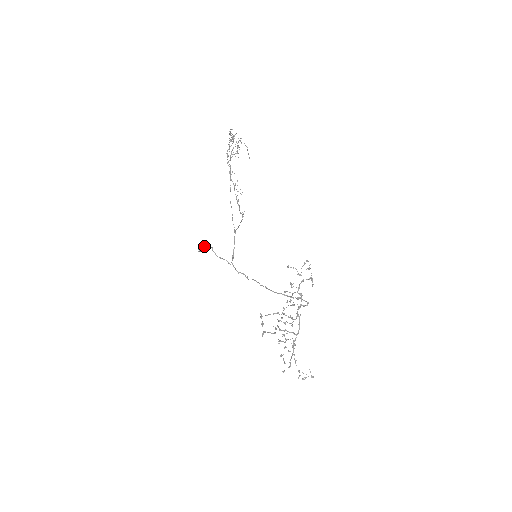
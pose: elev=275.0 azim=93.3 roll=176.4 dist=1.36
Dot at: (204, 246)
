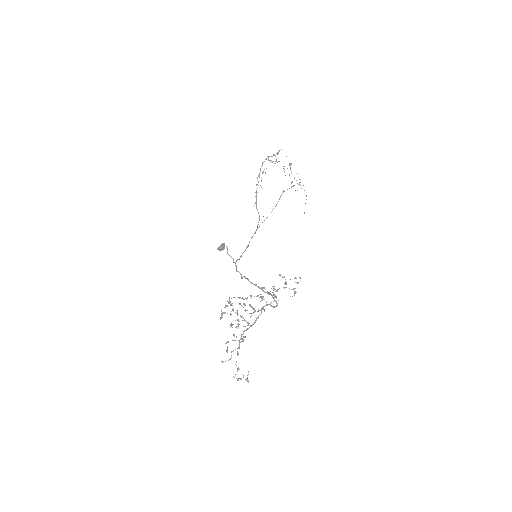
Dot at: (224, 247)
